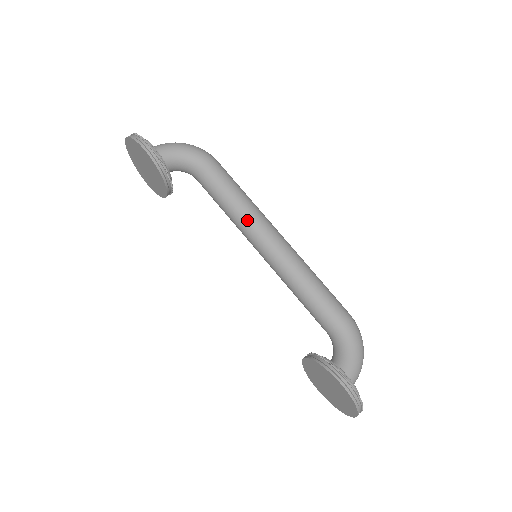
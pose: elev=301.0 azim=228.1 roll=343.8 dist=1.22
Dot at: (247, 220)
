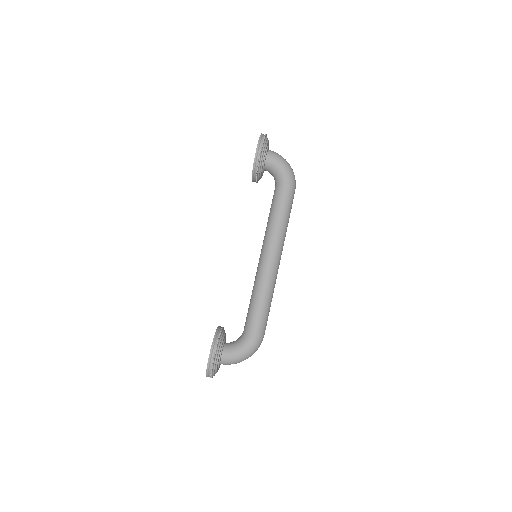
Dot at: (270, 234)
